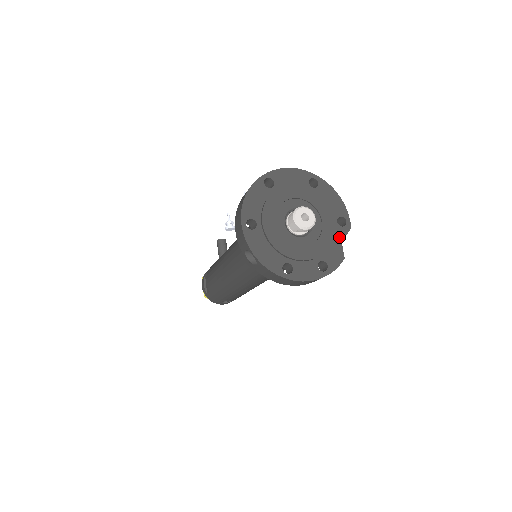
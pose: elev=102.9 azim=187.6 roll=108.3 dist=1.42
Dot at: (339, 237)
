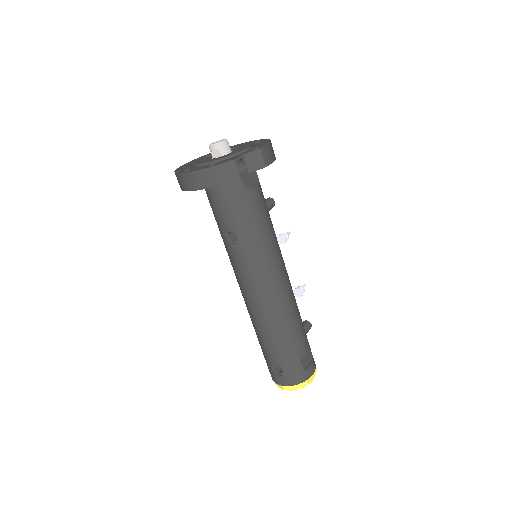
Dot at: (244, 153)
